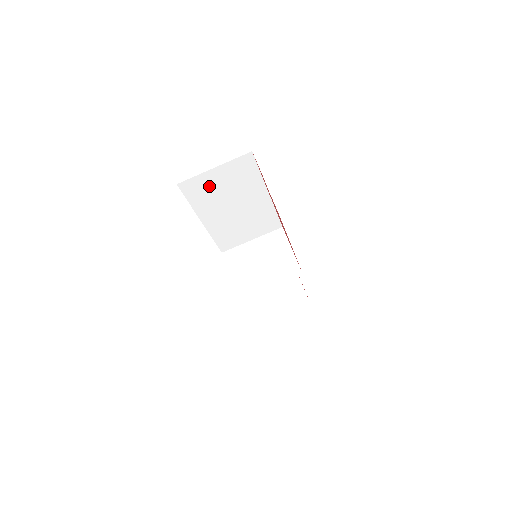
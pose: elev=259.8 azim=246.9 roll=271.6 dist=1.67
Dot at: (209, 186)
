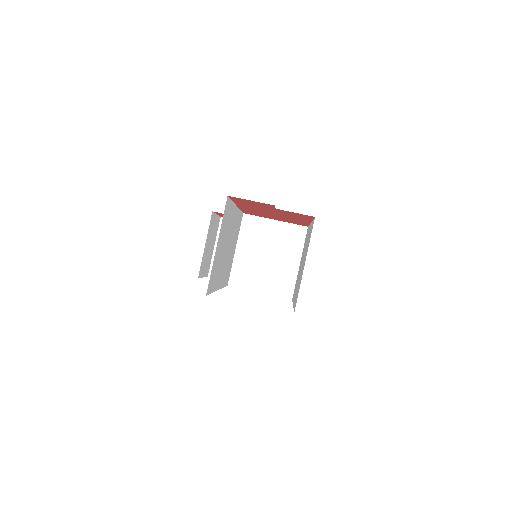
Dot at: (217, 262)
